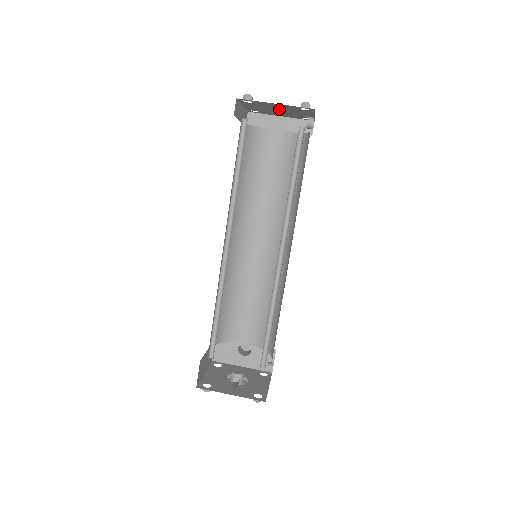
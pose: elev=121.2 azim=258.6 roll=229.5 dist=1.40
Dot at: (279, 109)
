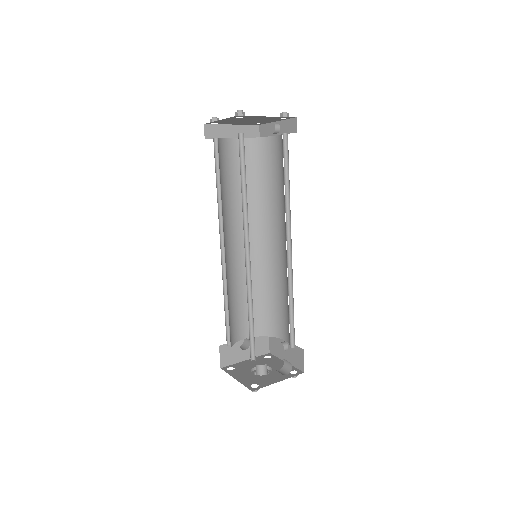
Dot at: (253, 120)
